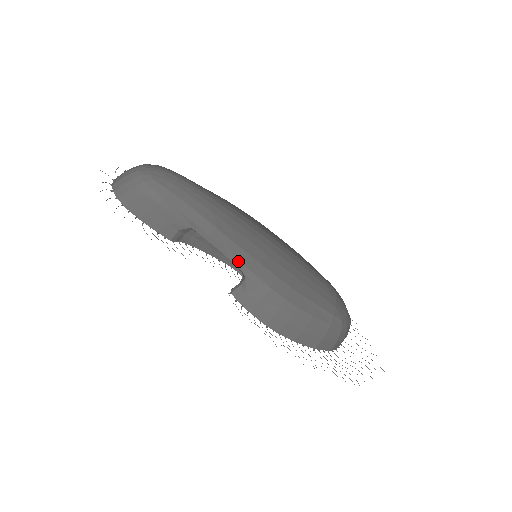
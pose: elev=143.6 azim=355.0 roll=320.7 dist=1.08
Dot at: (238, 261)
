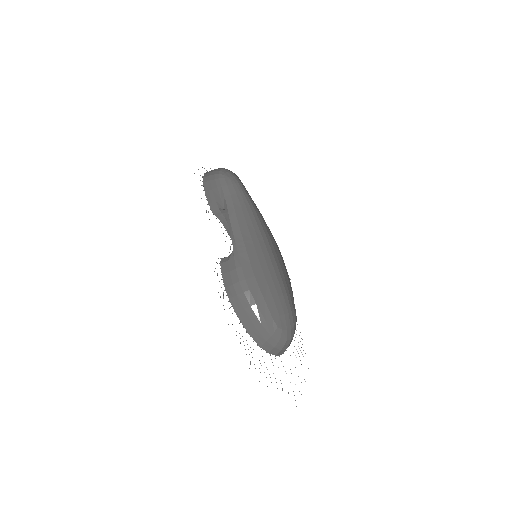
Dot at: (234, 240)
